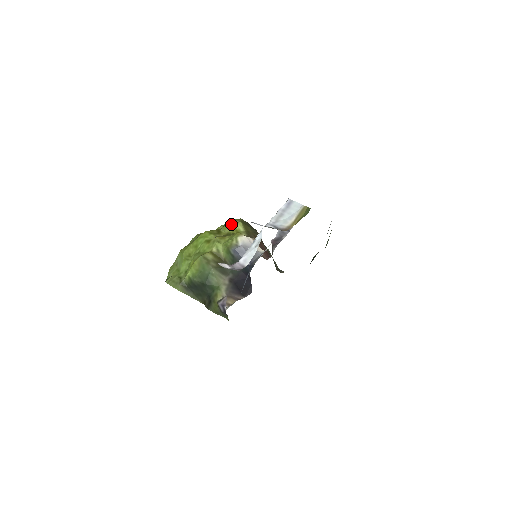
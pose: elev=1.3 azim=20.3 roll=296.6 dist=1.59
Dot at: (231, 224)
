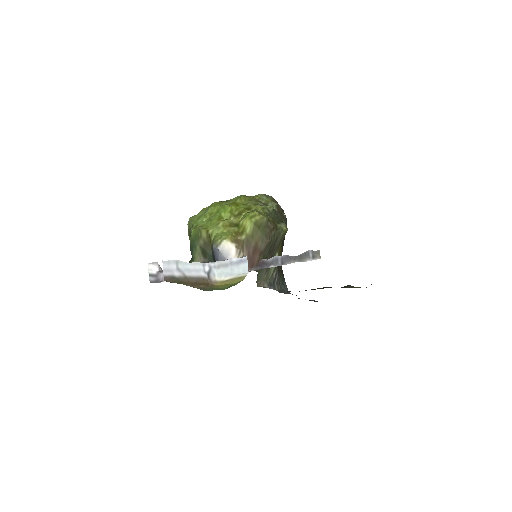
Dot at: (246, 218)
